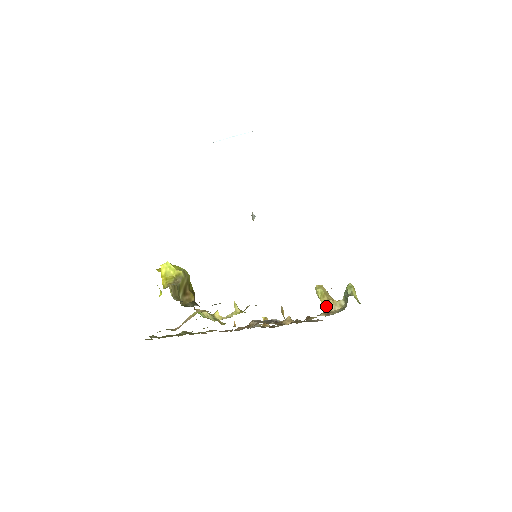
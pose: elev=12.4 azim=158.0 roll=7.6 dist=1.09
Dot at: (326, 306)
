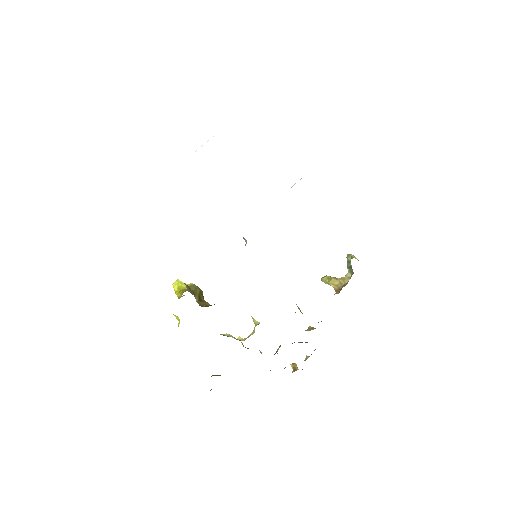
Dot at: (336, 285)
